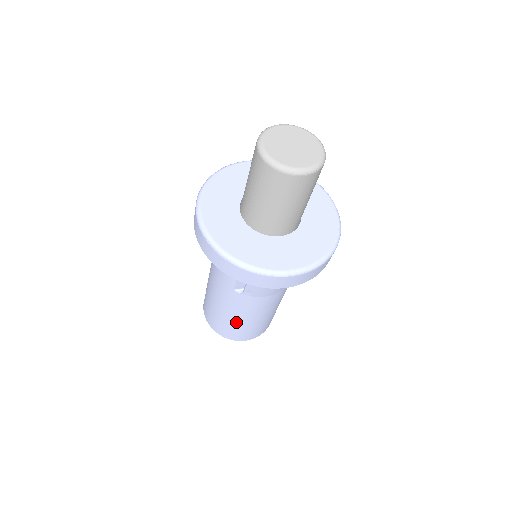
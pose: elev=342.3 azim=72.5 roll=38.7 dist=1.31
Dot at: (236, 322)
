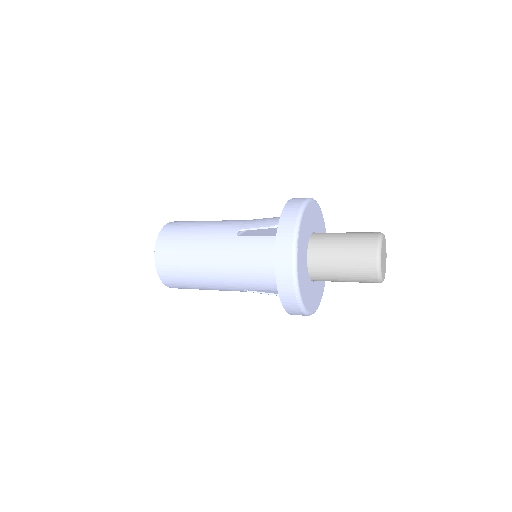
Dot at: (202, 289)
